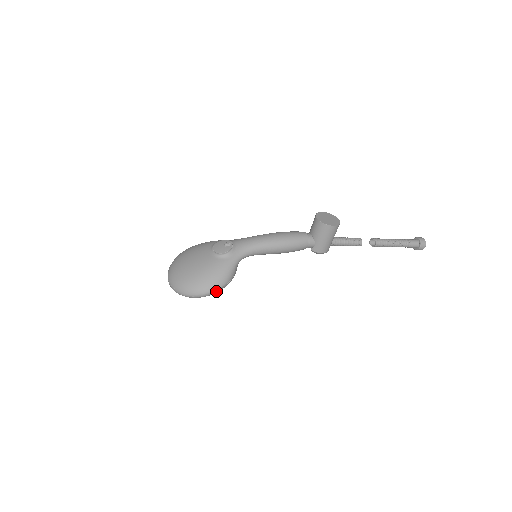
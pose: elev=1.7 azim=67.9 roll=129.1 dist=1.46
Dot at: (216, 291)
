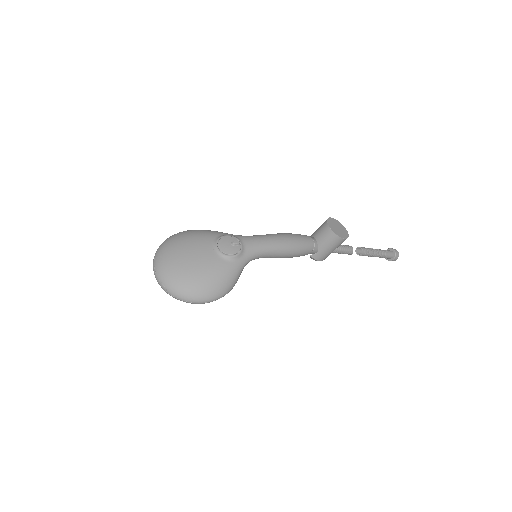
Dot at: occluded
